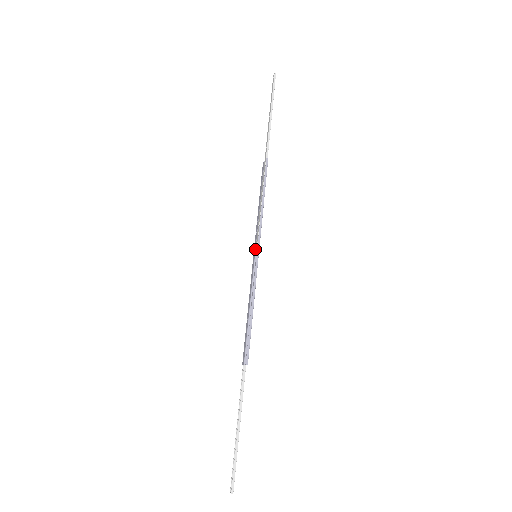
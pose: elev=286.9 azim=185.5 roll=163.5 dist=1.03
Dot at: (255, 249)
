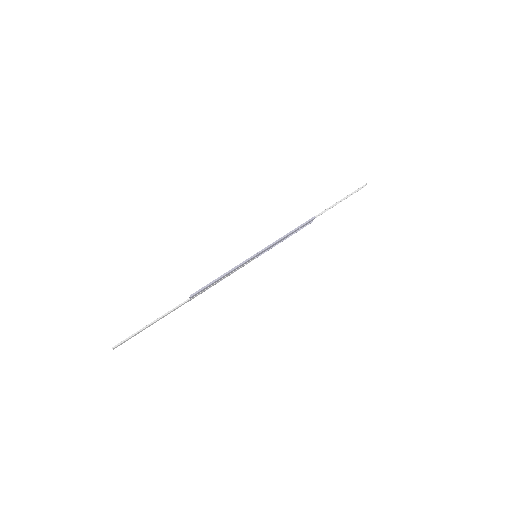
Dot at: (259, 252)
